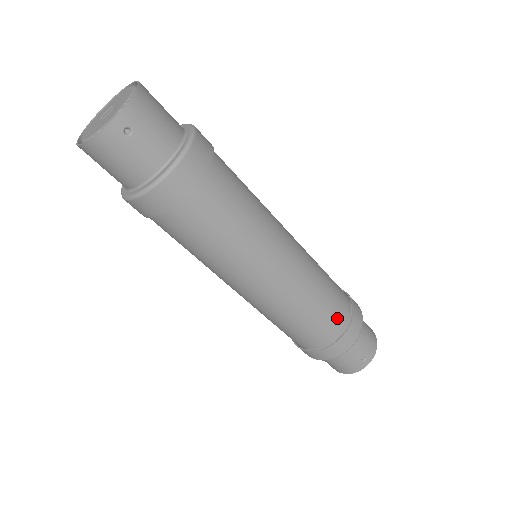
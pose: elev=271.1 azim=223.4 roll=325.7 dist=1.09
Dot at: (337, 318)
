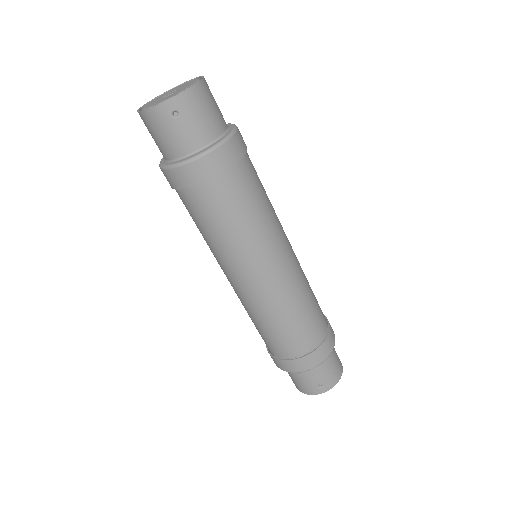
Dot at: (306, 338)
